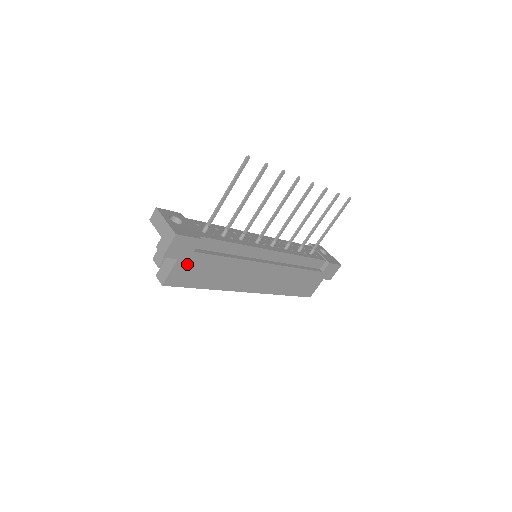
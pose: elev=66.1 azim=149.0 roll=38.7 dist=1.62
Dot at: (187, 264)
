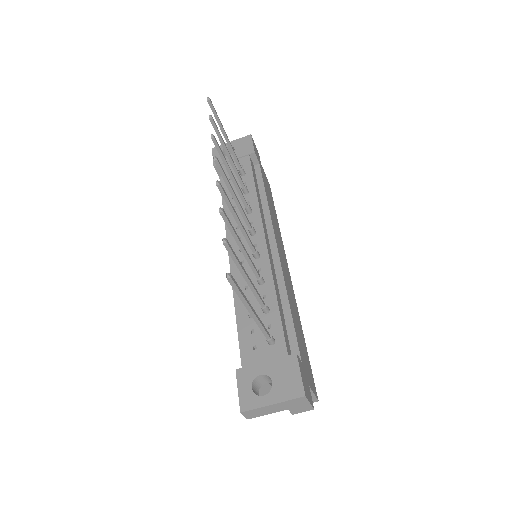
Dot at: (306, 369)
